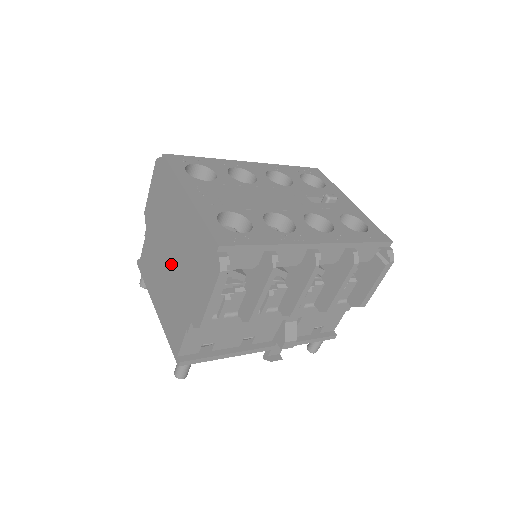
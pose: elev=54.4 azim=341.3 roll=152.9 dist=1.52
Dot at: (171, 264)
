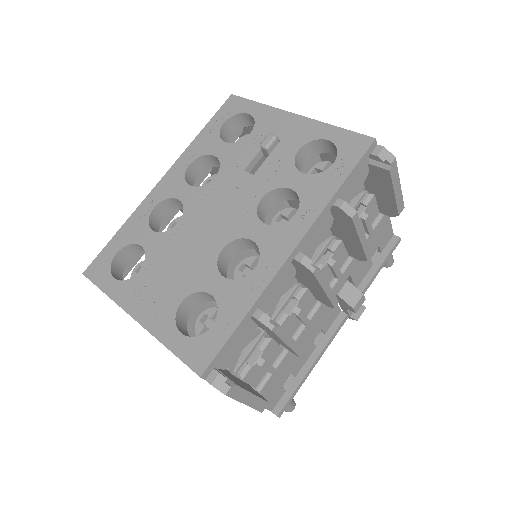
Dot at: occluded
